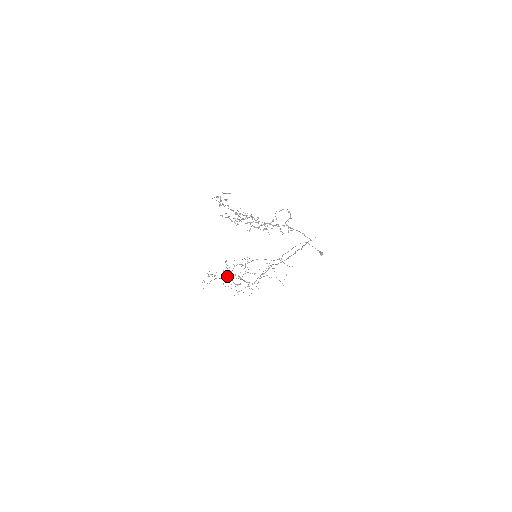
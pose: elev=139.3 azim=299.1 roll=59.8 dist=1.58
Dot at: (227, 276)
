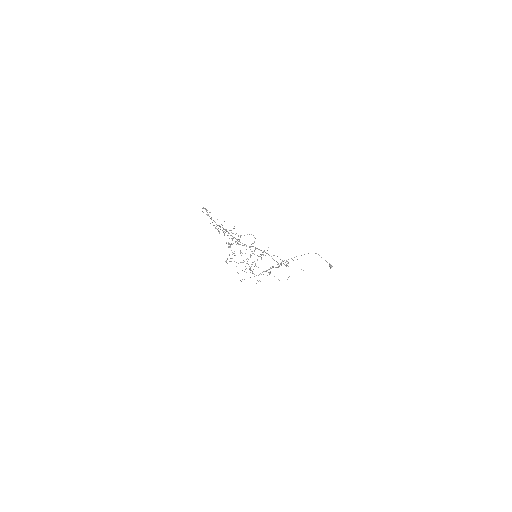
Dot at: (241, 262)
